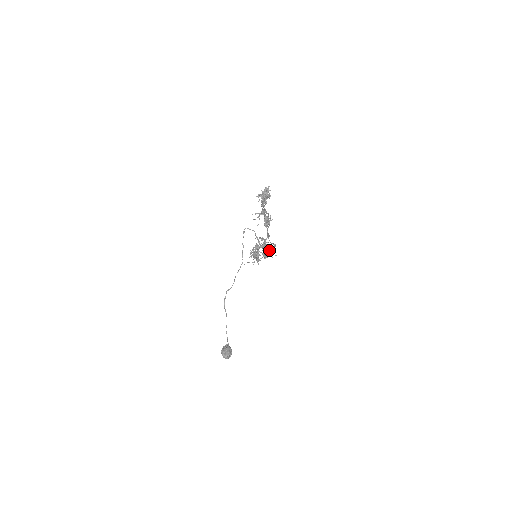
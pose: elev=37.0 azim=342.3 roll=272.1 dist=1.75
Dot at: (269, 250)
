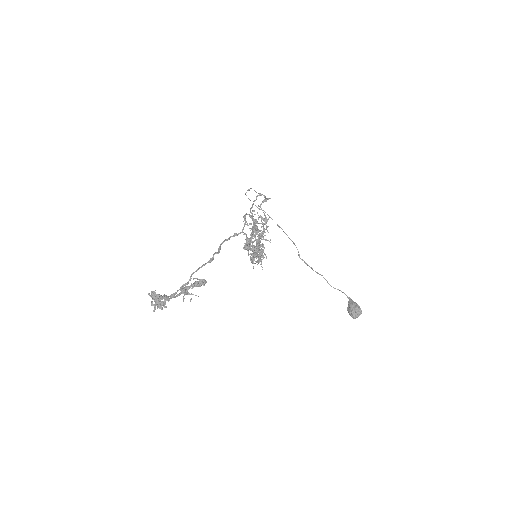
Dot at: (252, 246)
